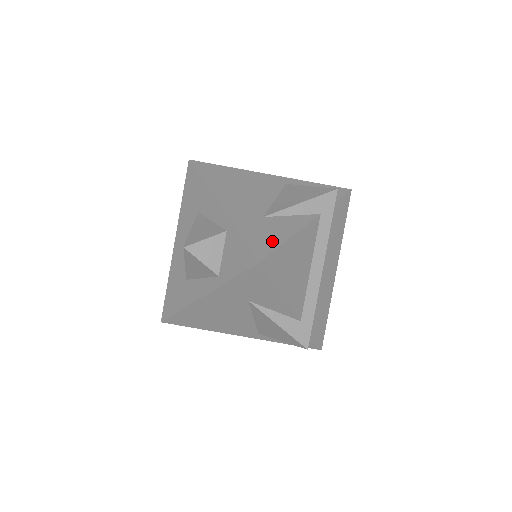
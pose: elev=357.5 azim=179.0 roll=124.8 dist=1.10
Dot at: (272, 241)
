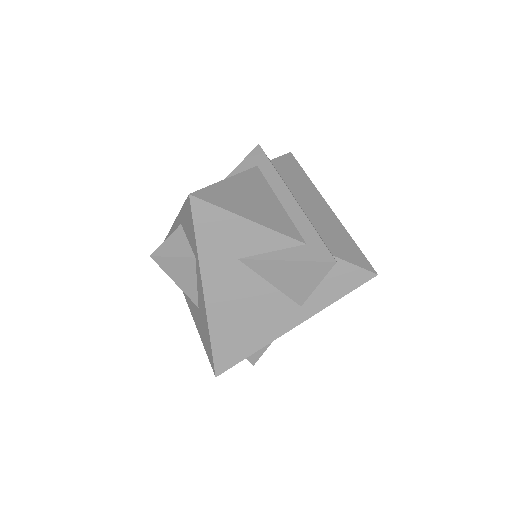
Dot at: occluded
